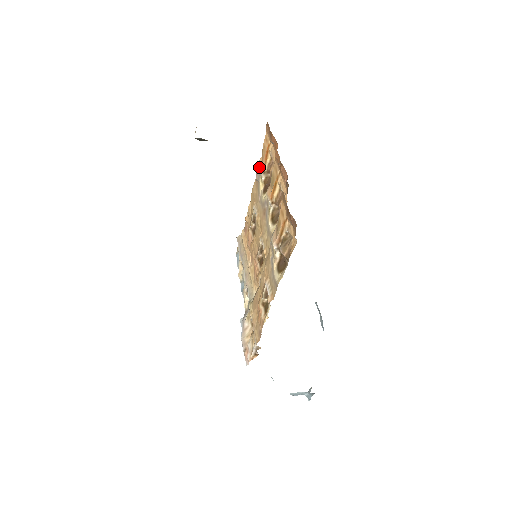
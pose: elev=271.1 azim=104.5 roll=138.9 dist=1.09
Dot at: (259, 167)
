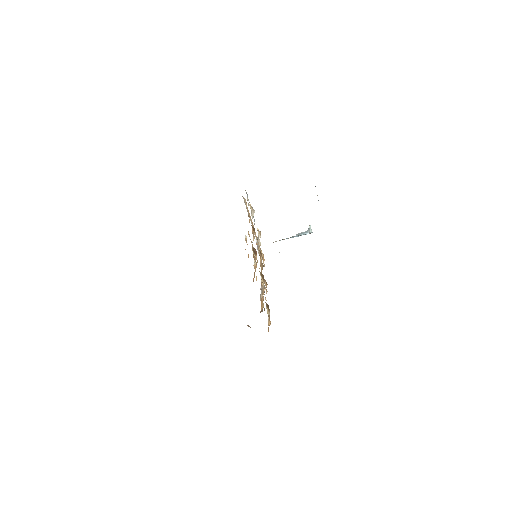
Dot at: (246, 242)
